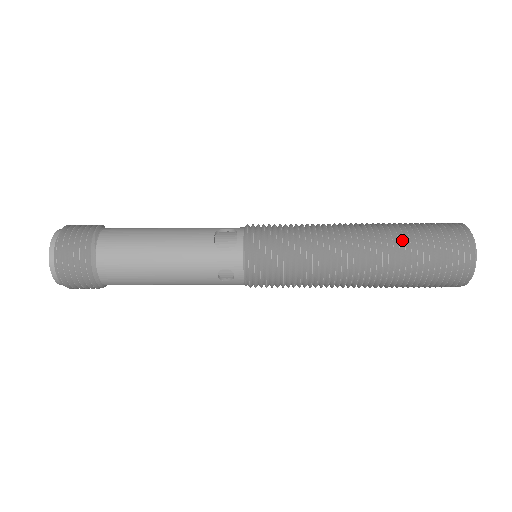
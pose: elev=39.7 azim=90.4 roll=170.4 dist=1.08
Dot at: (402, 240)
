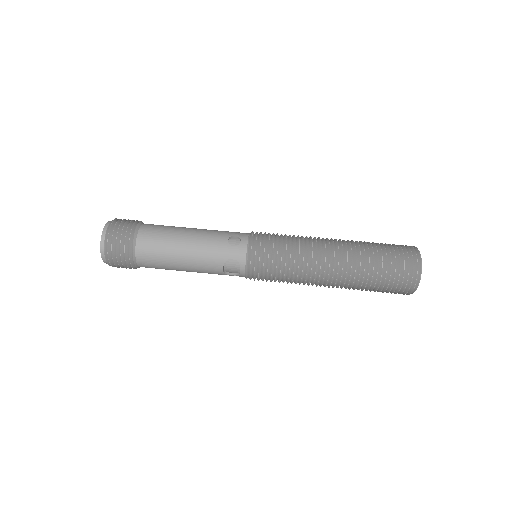
Dot at: occluded
